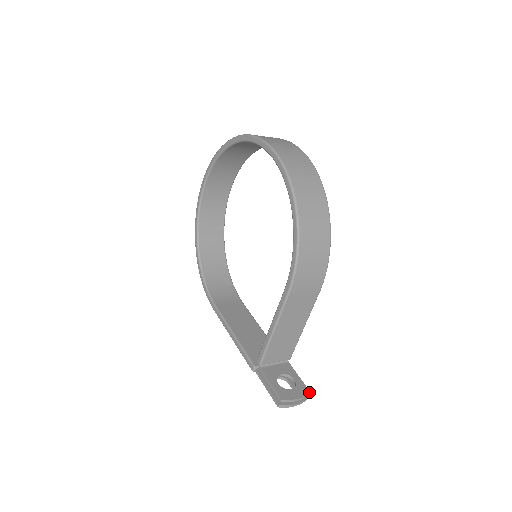
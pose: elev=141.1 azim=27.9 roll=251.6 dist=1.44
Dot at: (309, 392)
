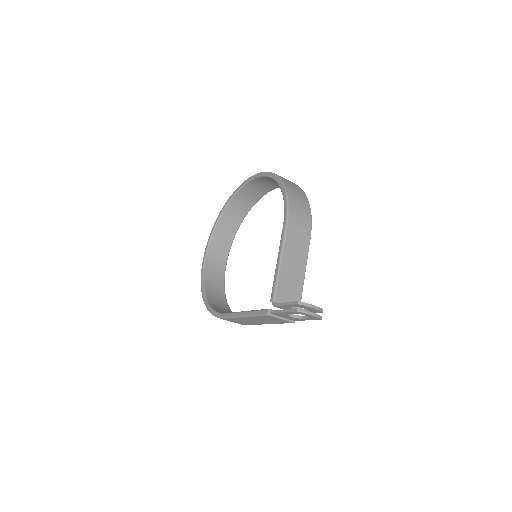
Dot at: (322, 309)
